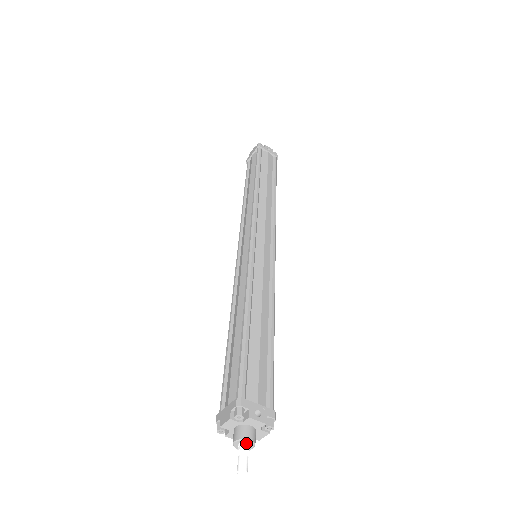
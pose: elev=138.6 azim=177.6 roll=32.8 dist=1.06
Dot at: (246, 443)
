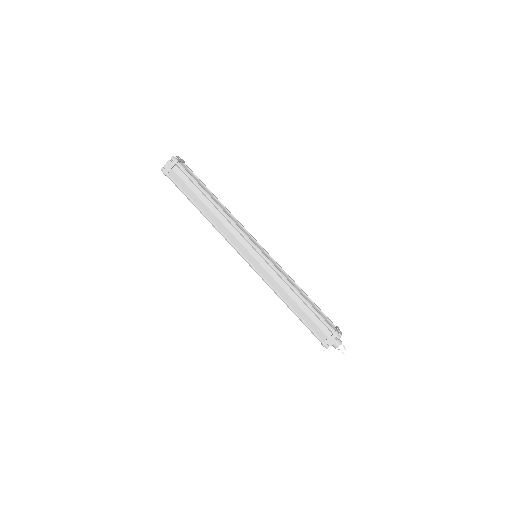
Dot at: (341, 344)
